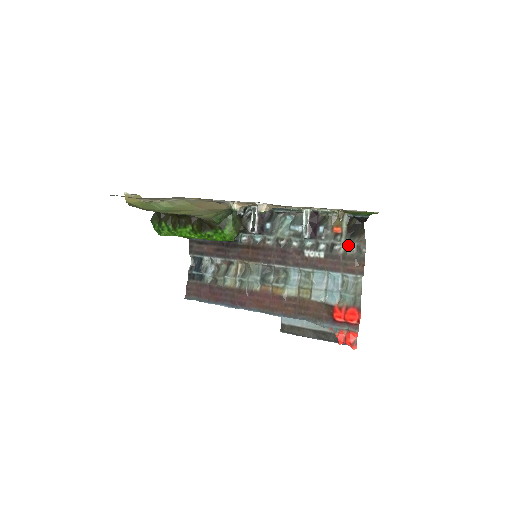
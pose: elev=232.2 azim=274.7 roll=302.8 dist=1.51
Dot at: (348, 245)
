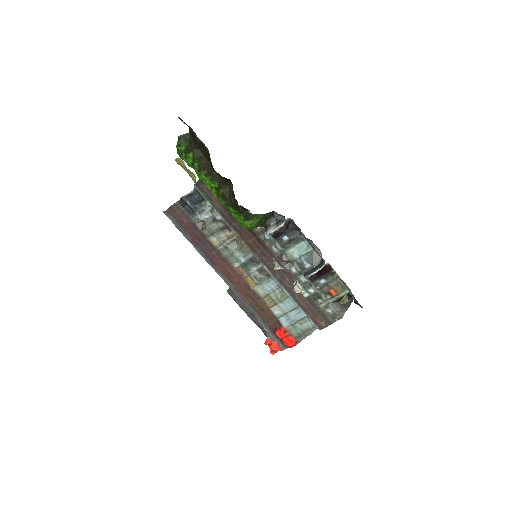
Dot at: (330, 307)
